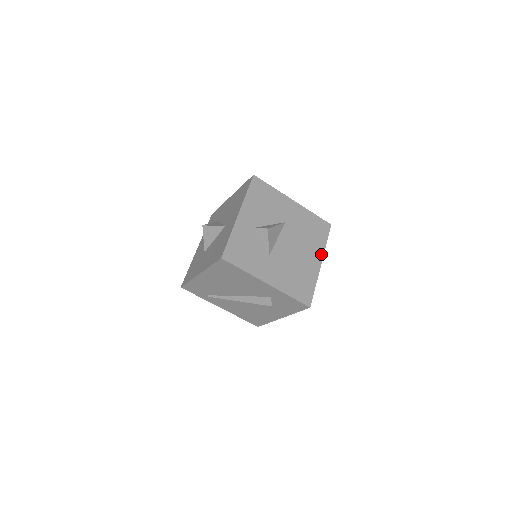
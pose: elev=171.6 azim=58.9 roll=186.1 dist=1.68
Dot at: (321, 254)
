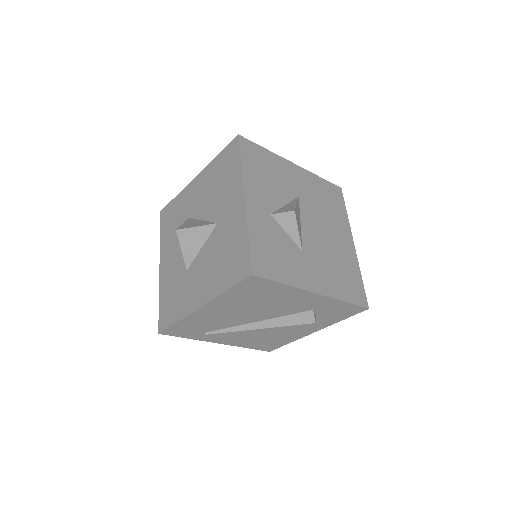
Dot at: (348, 231)
